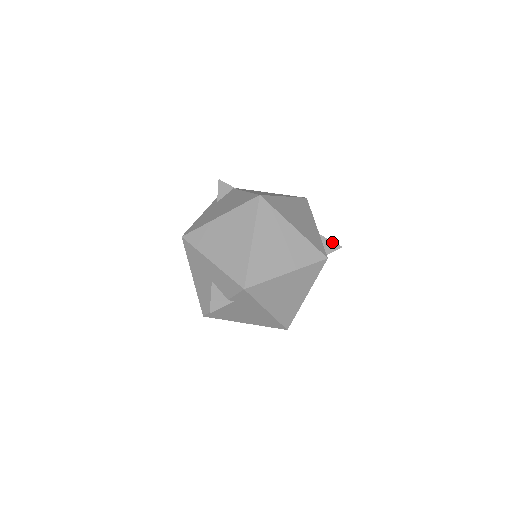
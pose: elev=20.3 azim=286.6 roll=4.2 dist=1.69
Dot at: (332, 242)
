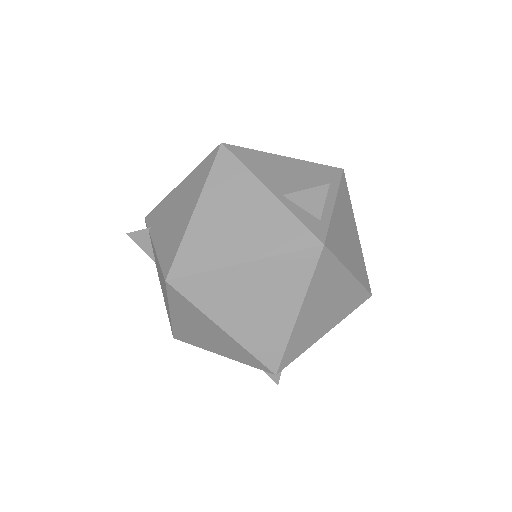
Dot at: (310, 190)
